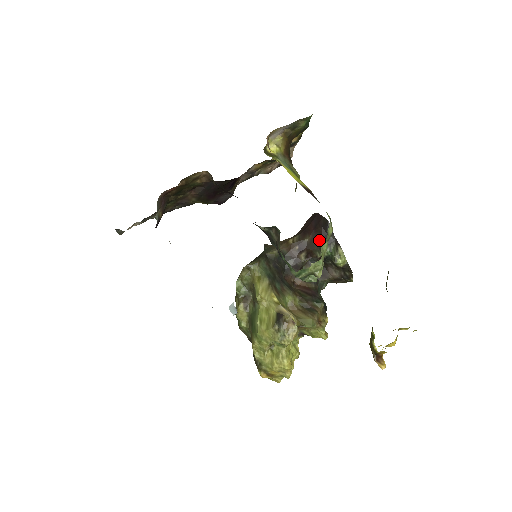
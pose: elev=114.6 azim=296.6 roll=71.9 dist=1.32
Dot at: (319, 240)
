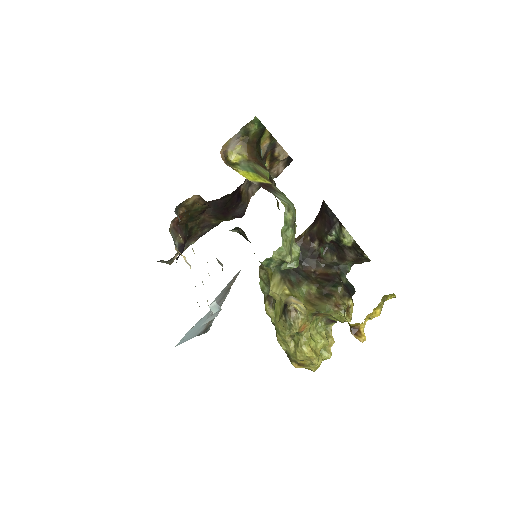
Dot at: (324, 225)
